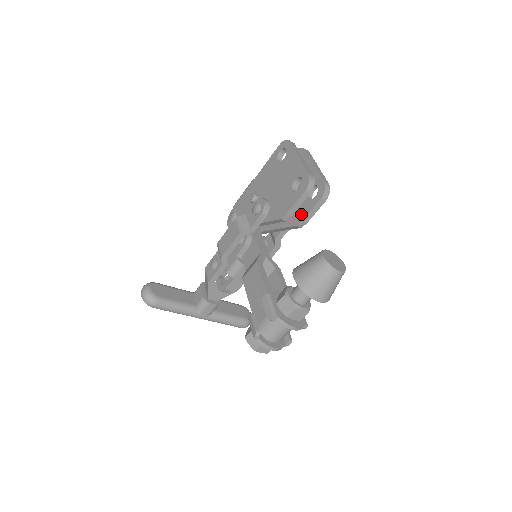
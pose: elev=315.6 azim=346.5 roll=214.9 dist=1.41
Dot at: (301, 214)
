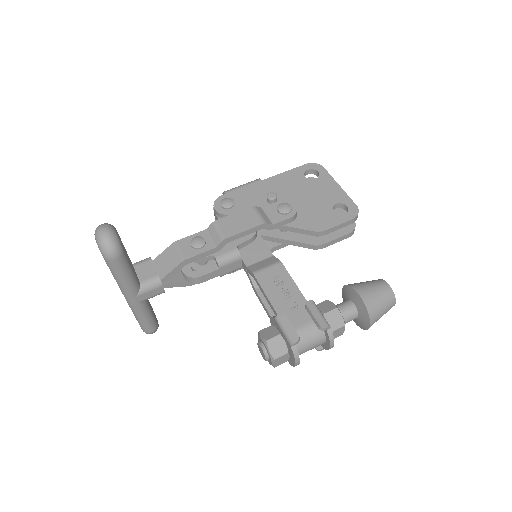
Dot at: (323, 237)
